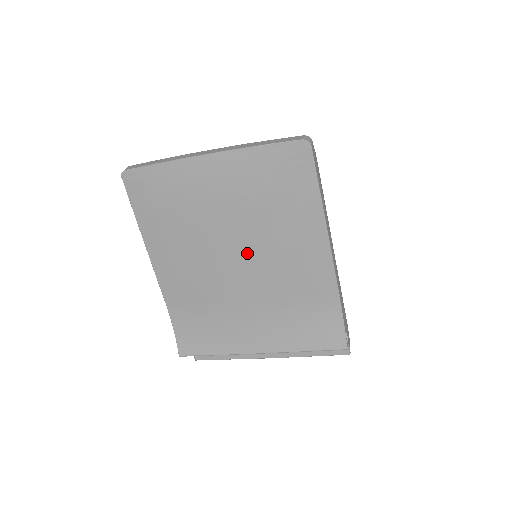
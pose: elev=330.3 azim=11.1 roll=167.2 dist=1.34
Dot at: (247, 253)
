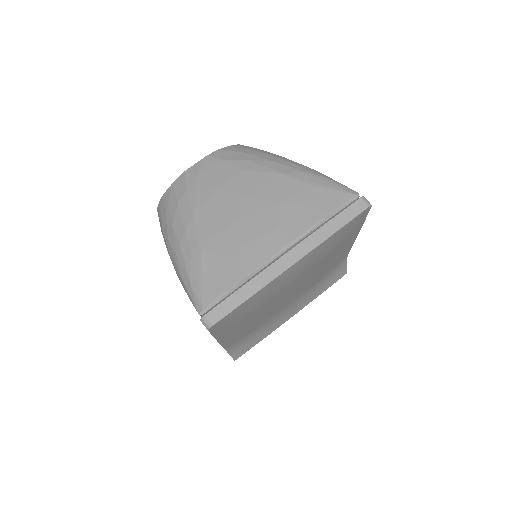
Dot at: (302, 285)
